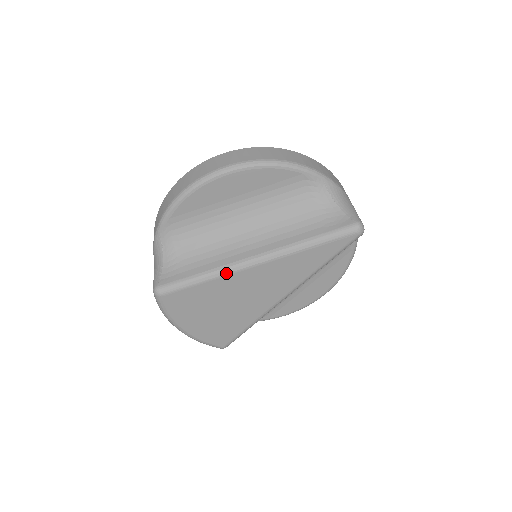
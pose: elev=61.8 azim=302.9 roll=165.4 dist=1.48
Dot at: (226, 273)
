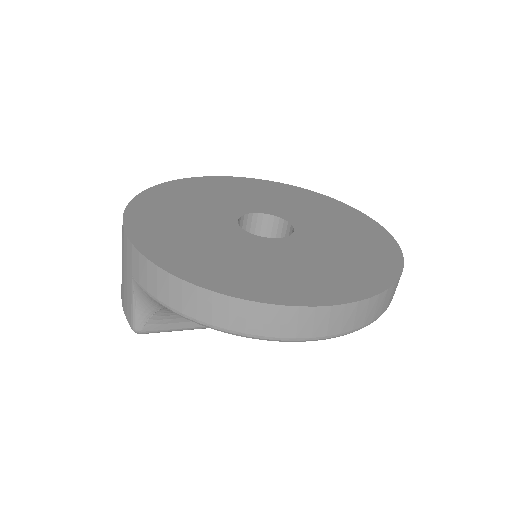
Dot at: occluded
